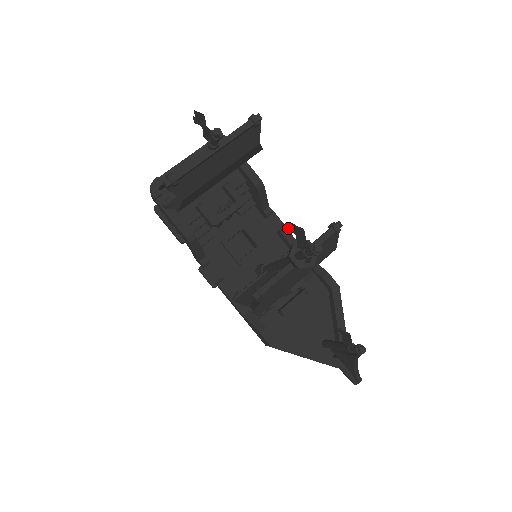
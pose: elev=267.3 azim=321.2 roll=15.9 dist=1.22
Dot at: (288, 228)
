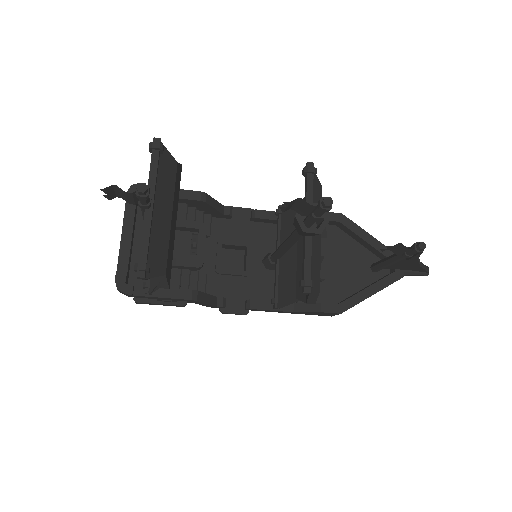
Dot at: (282, 210)
